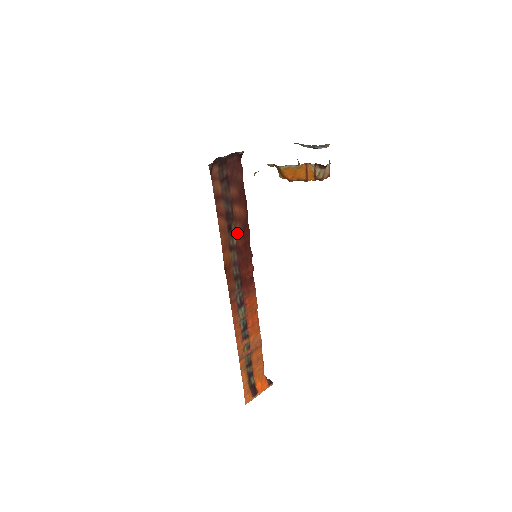
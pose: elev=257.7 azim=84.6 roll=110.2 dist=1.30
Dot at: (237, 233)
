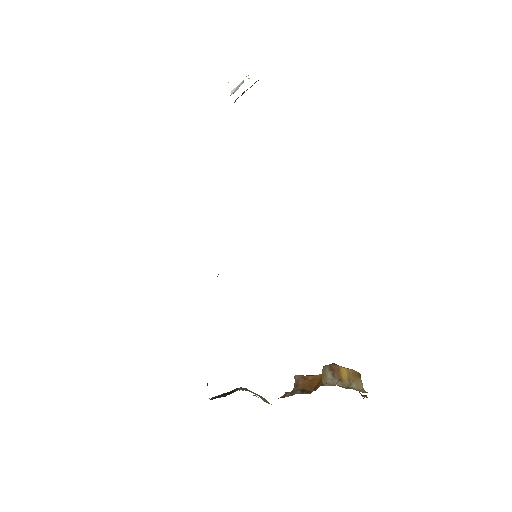
Dot at: occluded
